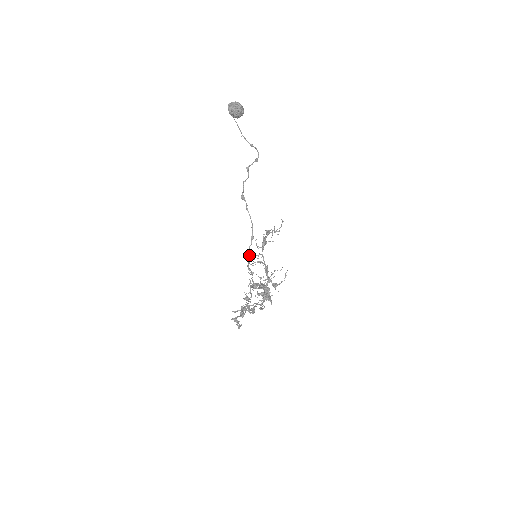
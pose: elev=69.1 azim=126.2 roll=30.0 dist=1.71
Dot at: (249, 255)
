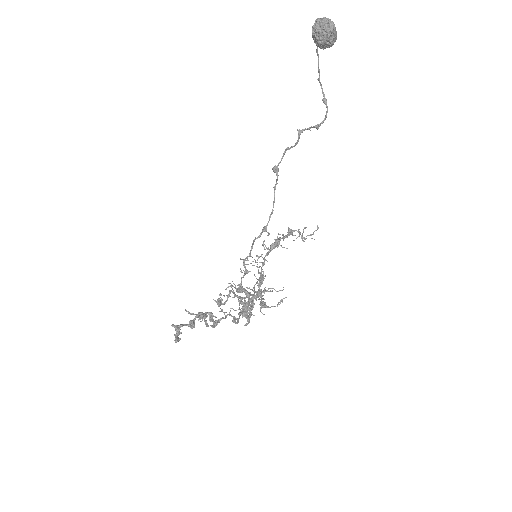
Dot at: (251, 248)
